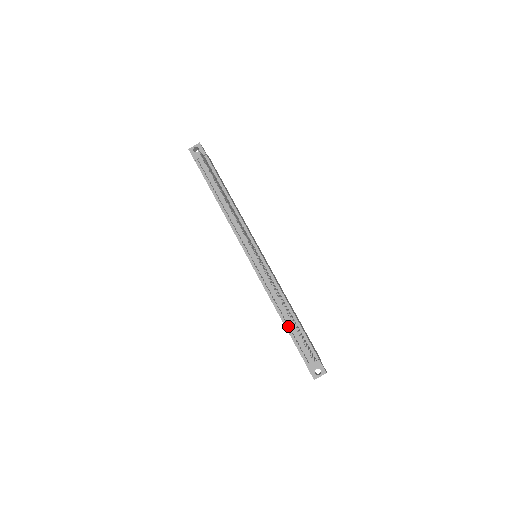
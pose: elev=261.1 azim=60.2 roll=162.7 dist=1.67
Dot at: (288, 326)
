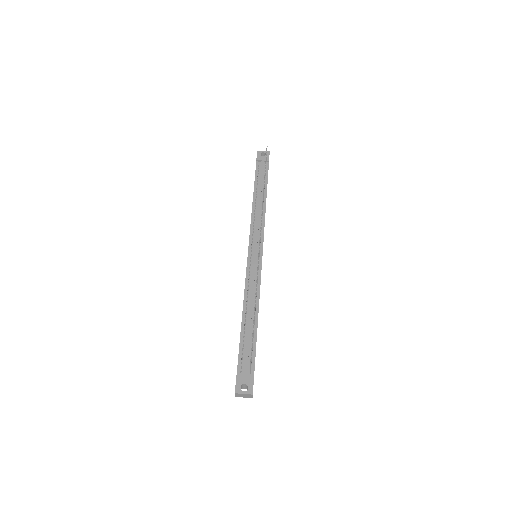
Dot at: (244, 328)
